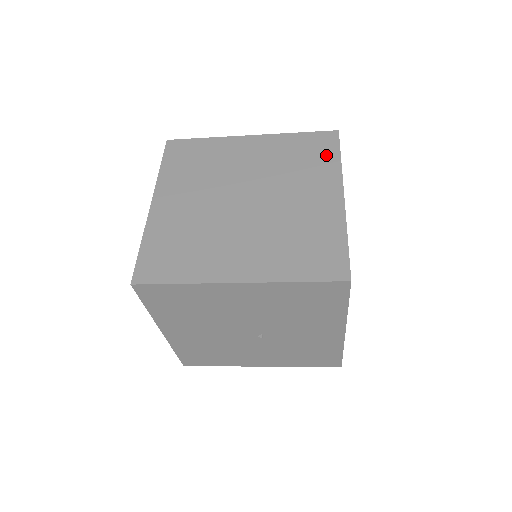
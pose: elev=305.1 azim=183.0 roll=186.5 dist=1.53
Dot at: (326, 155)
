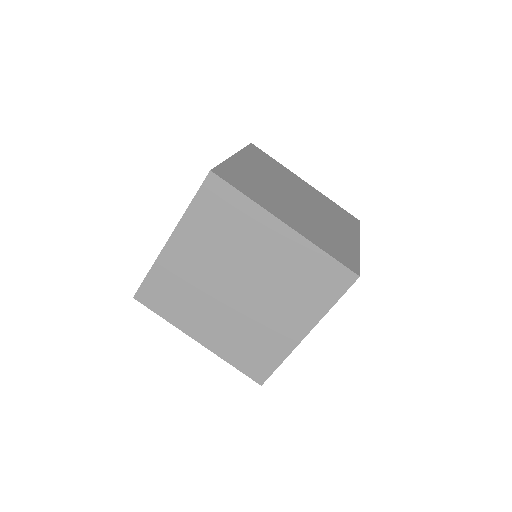
Dot at: (233, 203)
